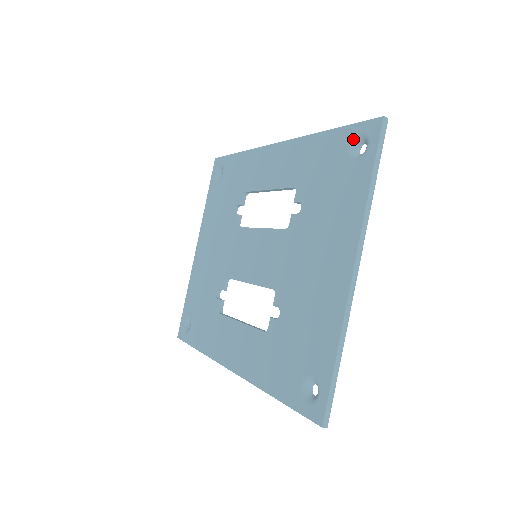
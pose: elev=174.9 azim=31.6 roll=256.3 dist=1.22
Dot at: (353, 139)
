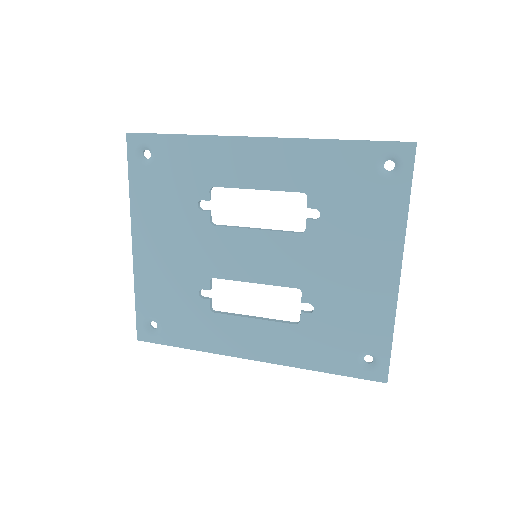
Dot at: (381, 157)
